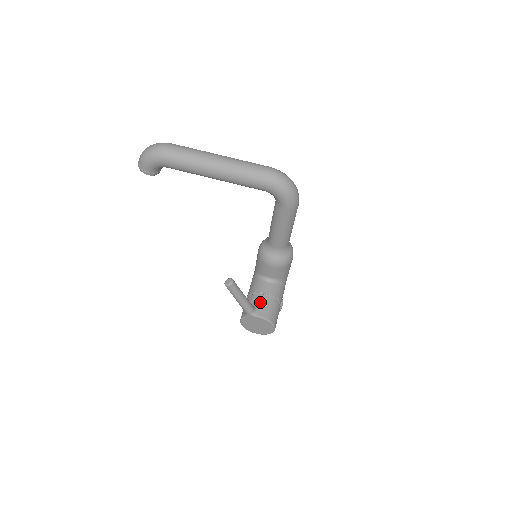
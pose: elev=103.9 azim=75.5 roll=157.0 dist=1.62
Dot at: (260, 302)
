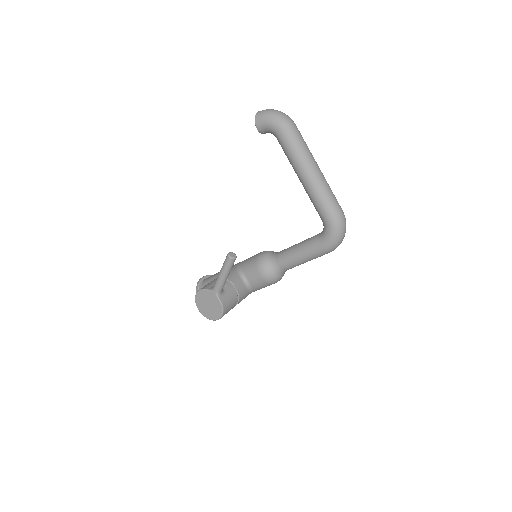
Dot at: (228, 290)
